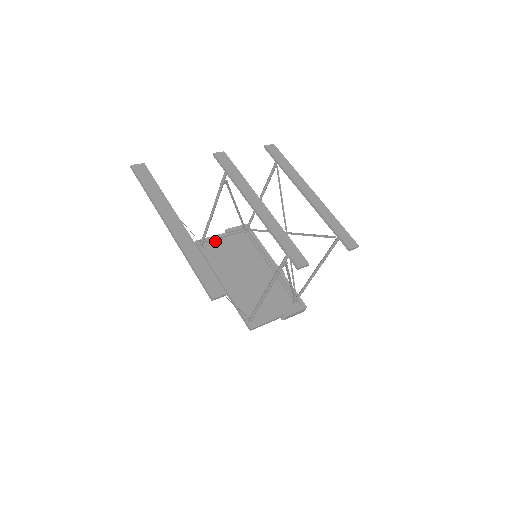
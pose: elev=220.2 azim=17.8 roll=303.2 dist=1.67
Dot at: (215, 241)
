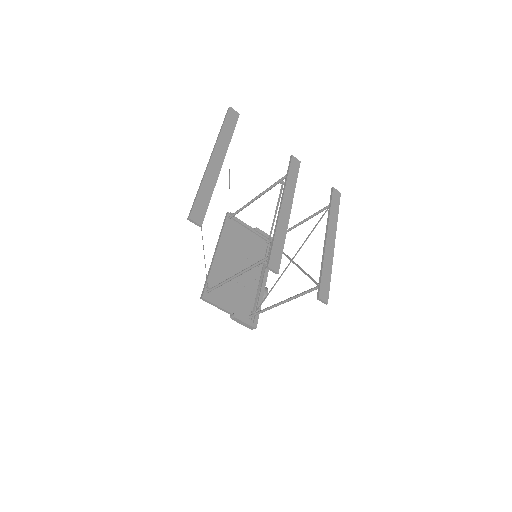
Dot at: (241, 226)
